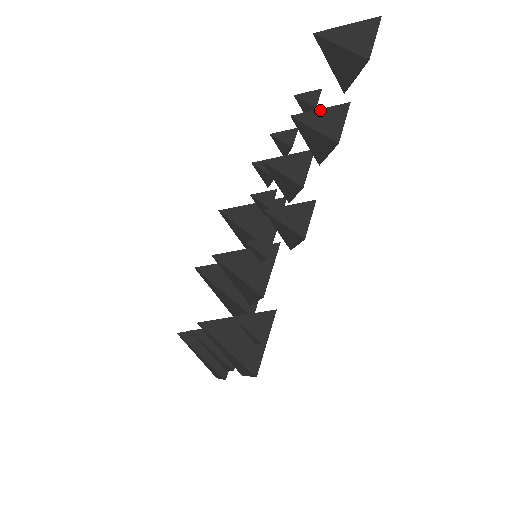
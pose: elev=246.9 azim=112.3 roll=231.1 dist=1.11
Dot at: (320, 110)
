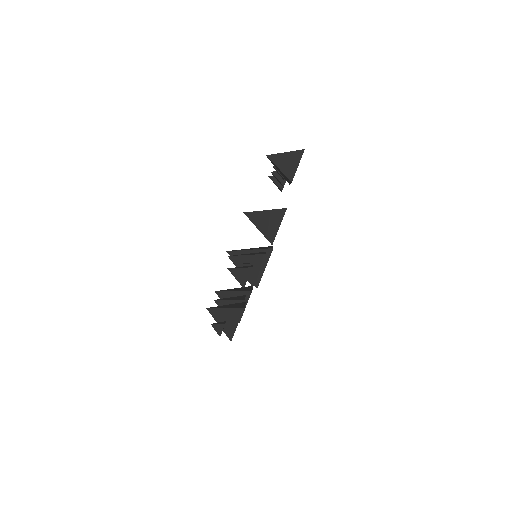
Dot at: (262, 212)
